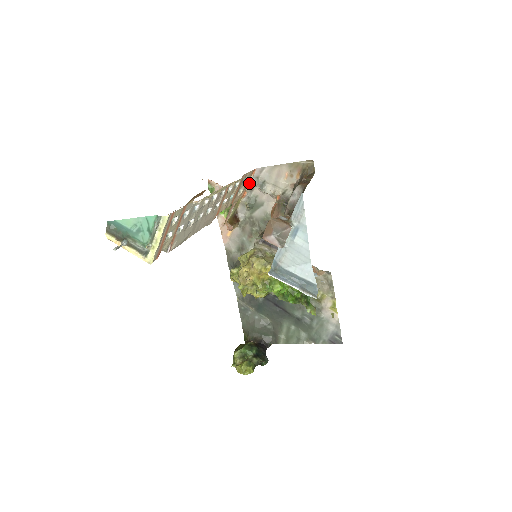
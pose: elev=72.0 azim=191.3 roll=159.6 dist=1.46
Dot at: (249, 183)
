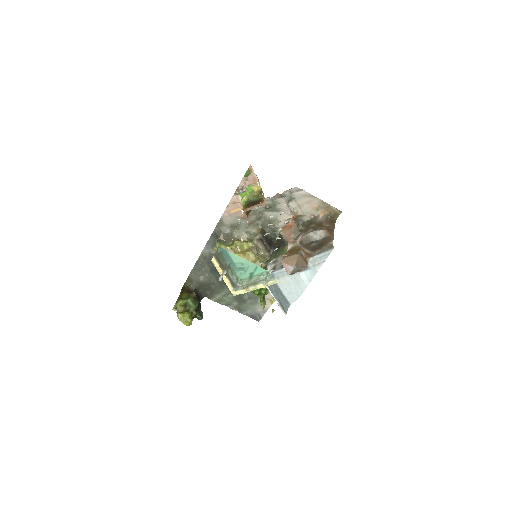
Dot at: (283, 193)
